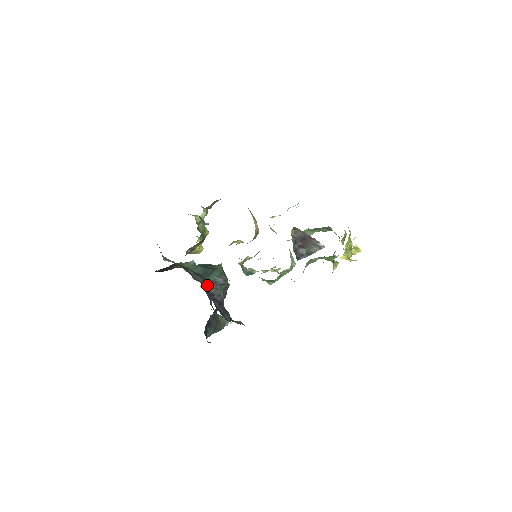
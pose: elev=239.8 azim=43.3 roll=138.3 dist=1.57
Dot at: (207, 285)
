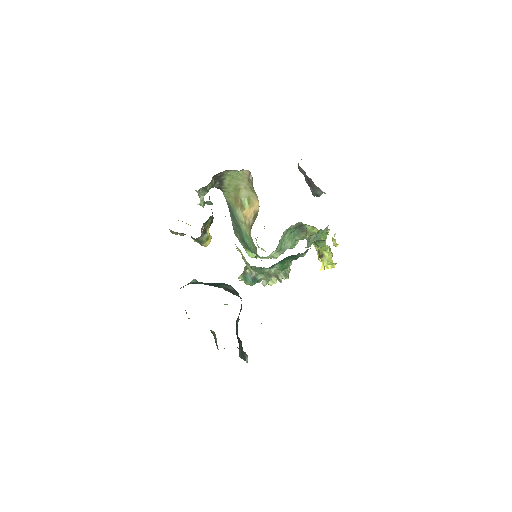
Dot at: occluded
